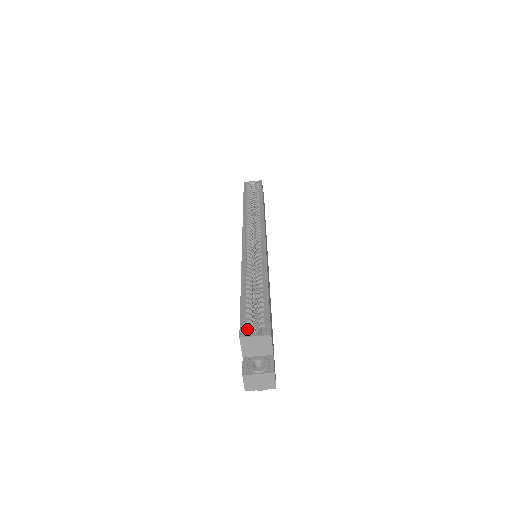
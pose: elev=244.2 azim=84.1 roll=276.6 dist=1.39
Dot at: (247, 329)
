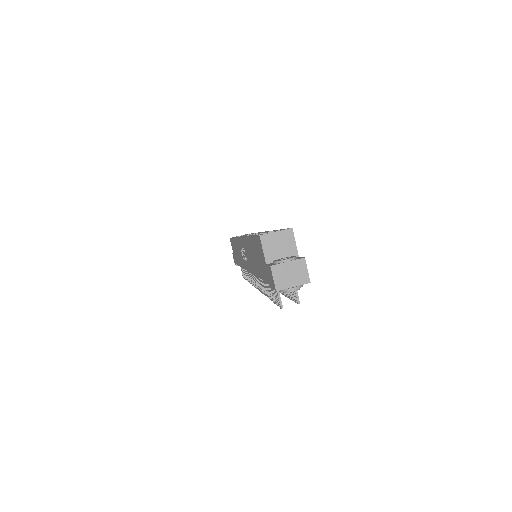
Dot at: occluded
